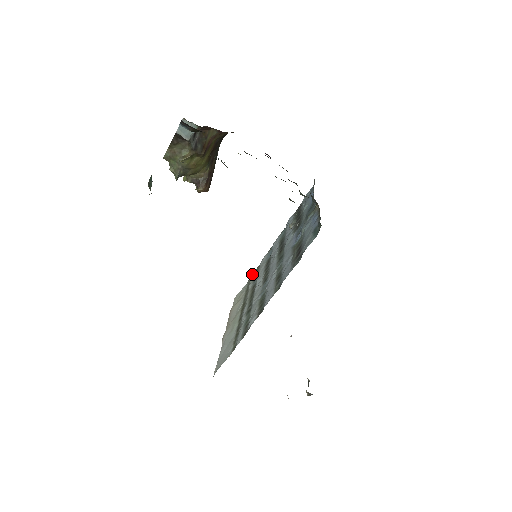
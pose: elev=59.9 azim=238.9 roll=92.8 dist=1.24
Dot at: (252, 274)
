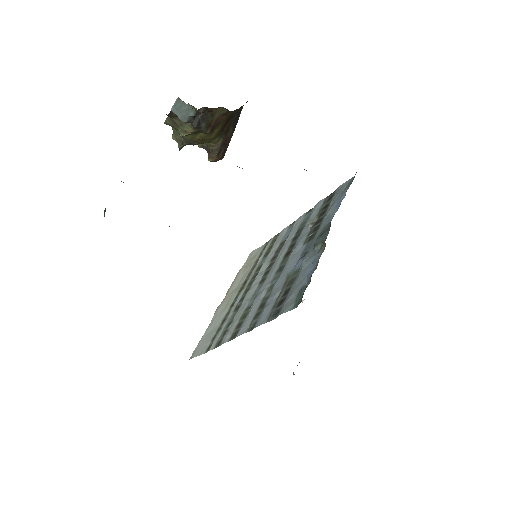
Dot at: (270, 239)
